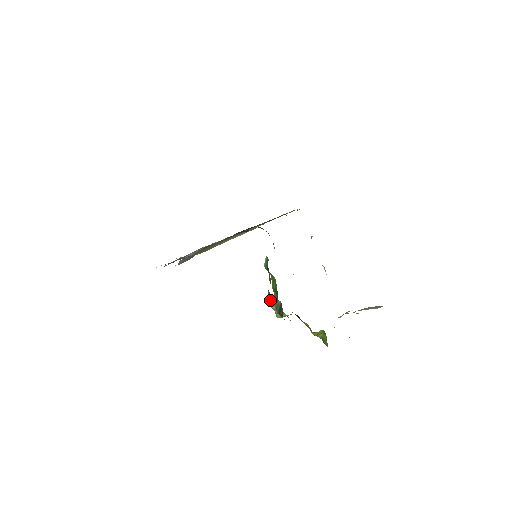
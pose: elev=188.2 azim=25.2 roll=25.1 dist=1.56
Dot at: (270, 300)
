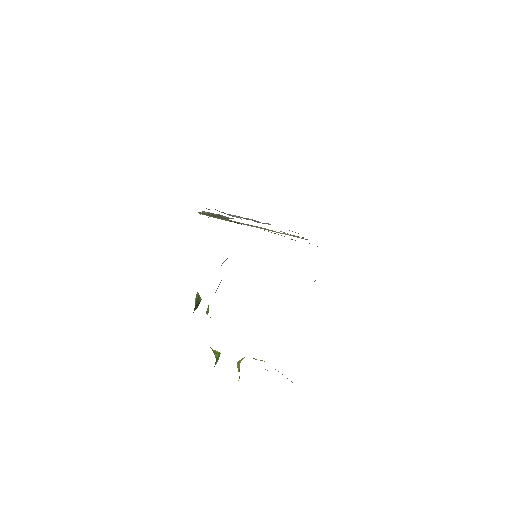
Dot at: (197, 292)
